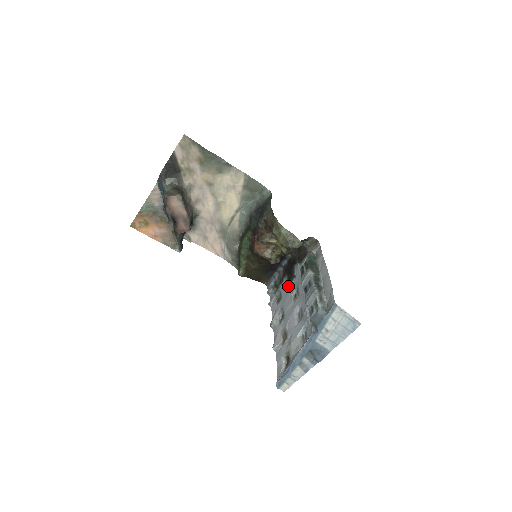
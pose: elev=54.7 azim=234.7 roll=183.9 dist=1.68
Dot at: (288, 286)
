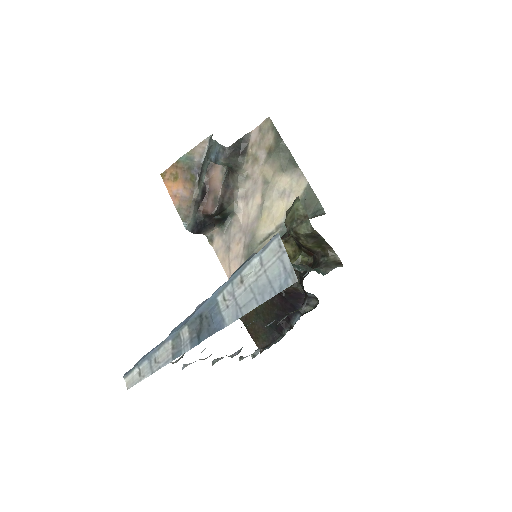
Dot at: occluded
